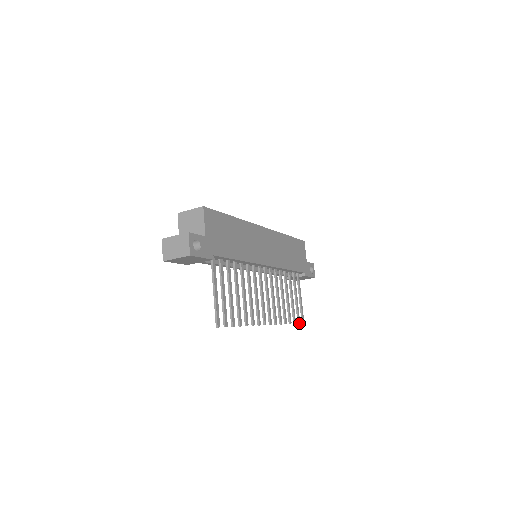
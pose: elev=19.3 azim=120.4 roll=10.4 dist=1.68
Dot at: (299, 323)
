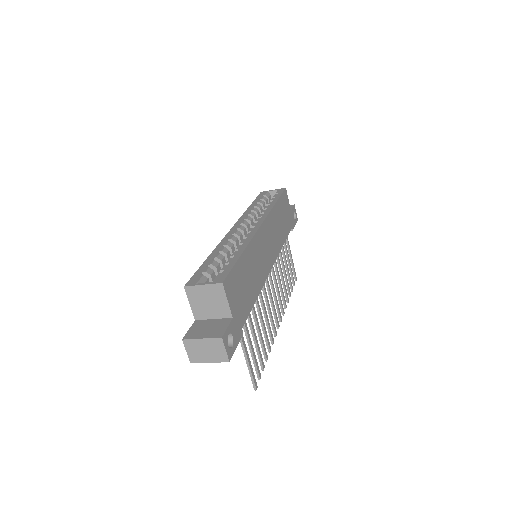
Dot at: (294, 285)
